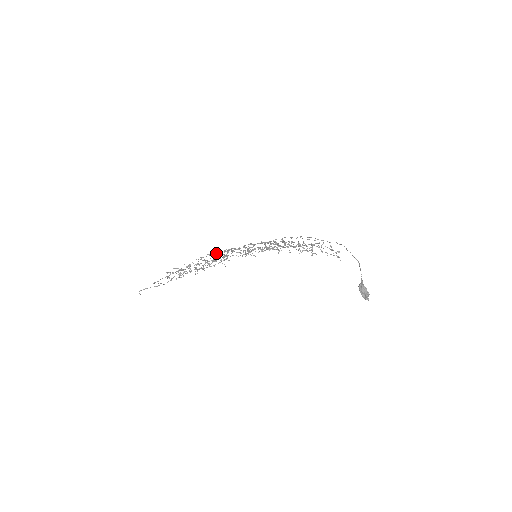
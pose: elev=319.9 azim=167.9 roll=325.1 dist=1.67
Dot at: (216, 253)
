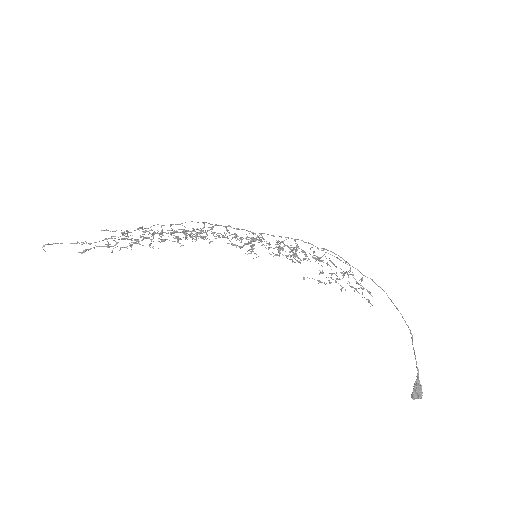
Dot at: (196, 229)
